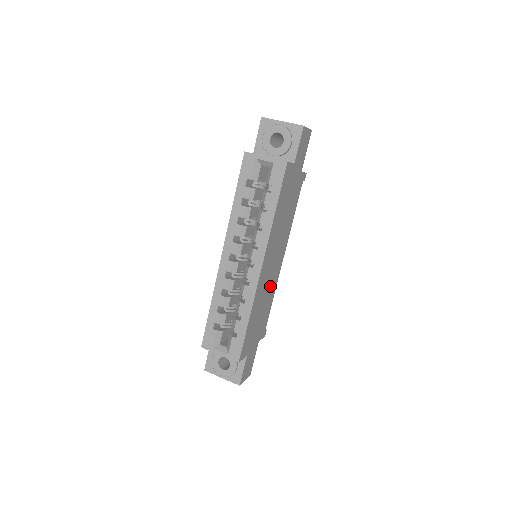
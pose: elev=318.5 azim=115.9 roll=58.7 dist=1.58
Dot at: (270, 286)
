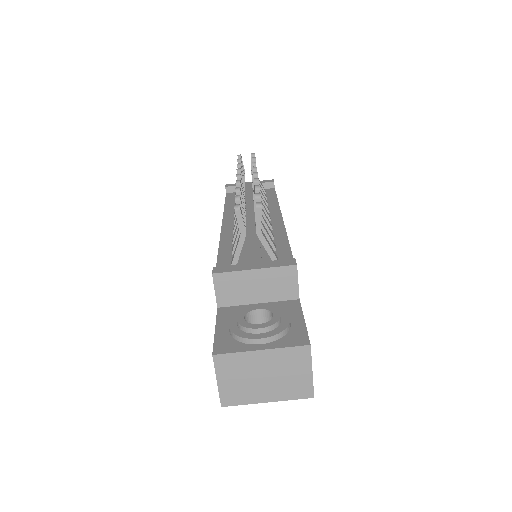
Dot at: occluded
